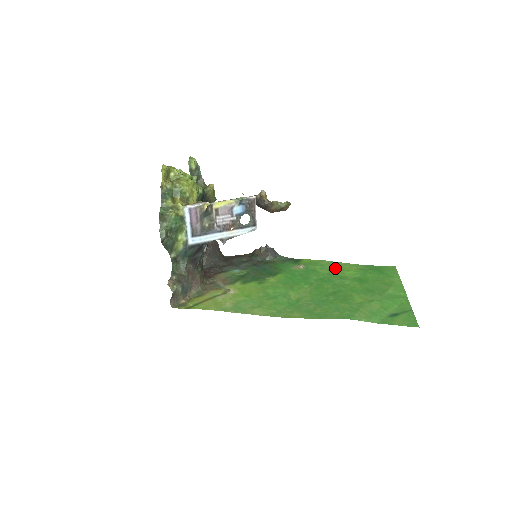
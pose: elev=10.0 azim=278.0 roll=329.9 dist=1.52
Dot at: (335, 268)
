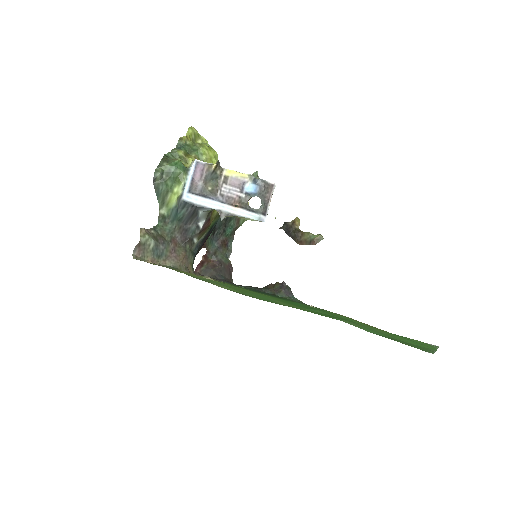
Dot at: (355, 321)
